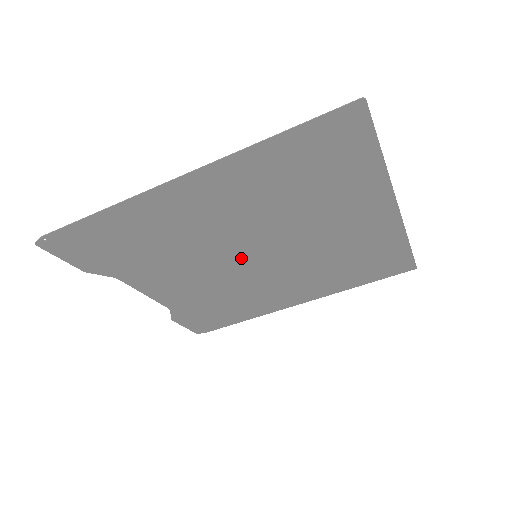
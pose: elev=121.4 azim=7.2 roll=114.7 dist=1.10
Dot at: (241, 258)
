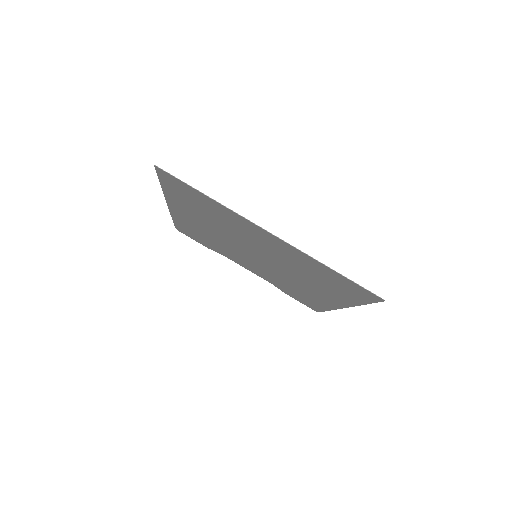
Dot at: (252, 256)
